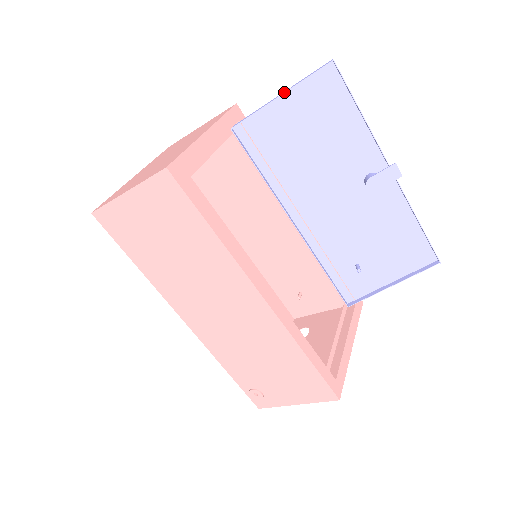
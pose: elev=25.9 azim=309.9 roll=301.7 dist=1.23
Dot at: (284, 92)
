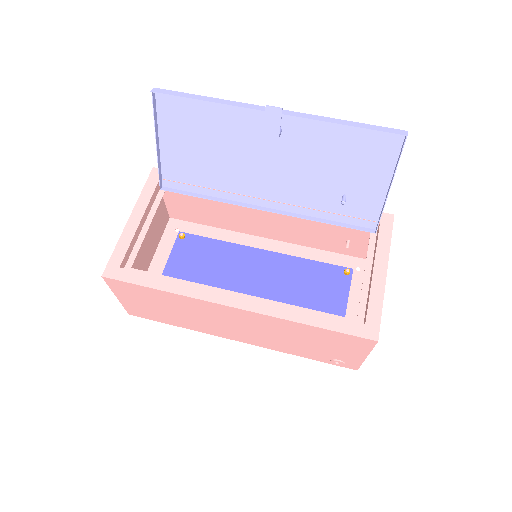
Dot at: occluded
